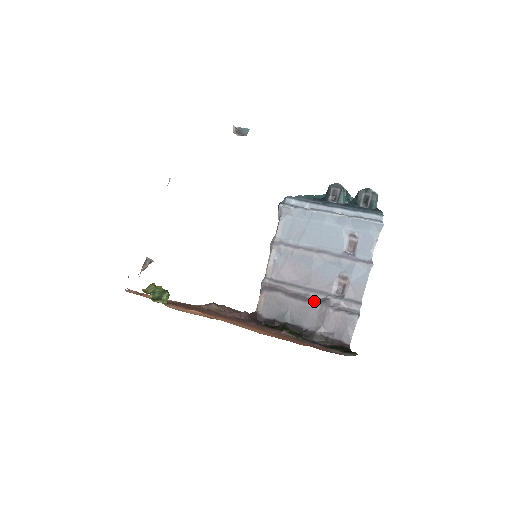
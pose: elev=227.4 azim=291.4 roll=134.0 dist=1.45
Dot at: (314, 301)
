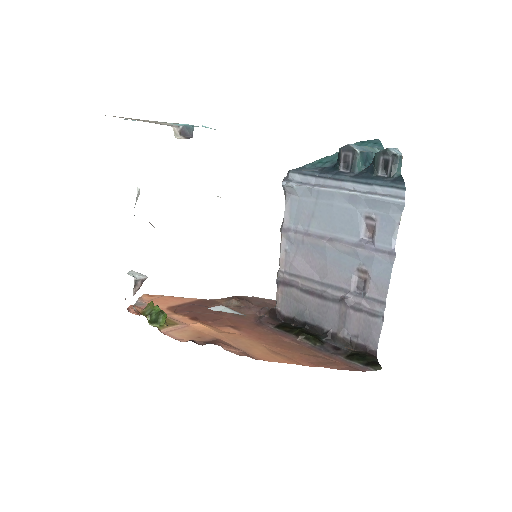
Dot at: (332, 299)
